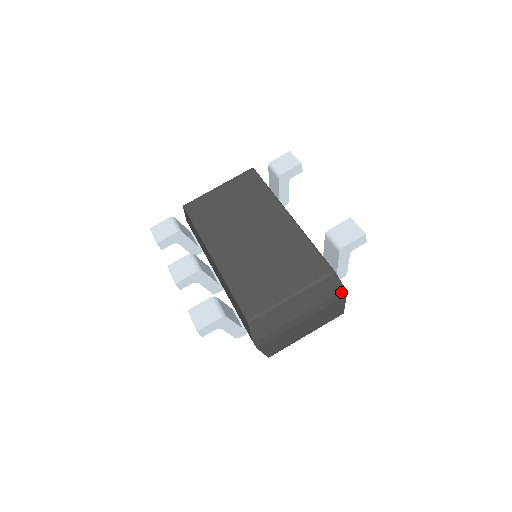
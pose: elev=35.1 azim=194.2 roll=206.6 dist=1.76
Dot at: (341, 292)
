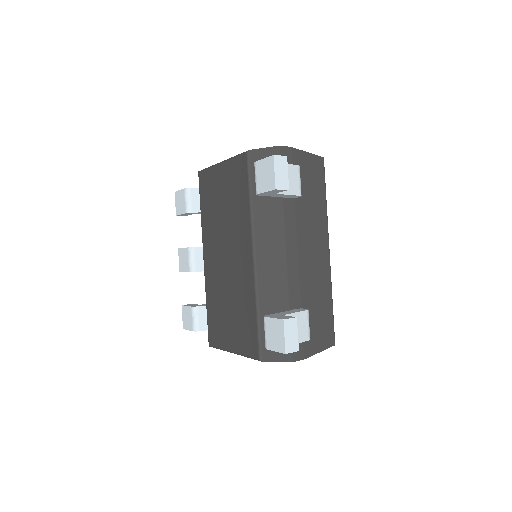
Dot at: occluded
